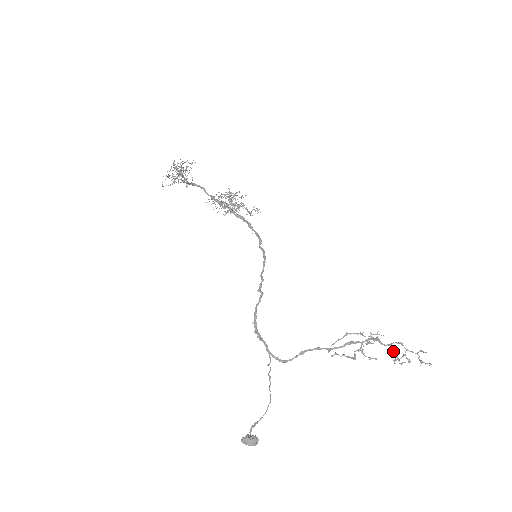
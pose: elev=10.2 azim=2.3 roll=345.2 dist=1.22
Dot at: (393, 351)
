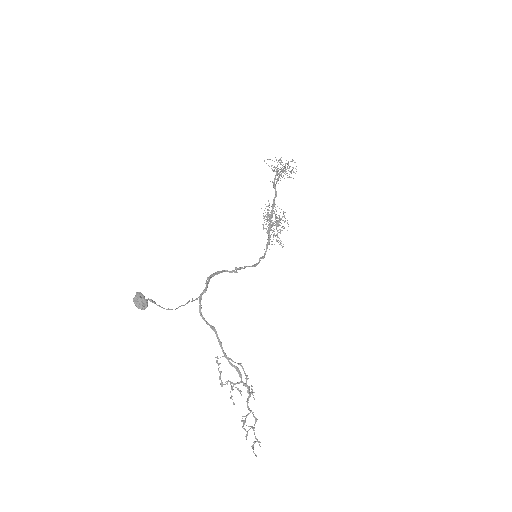
Dot at: occluded
